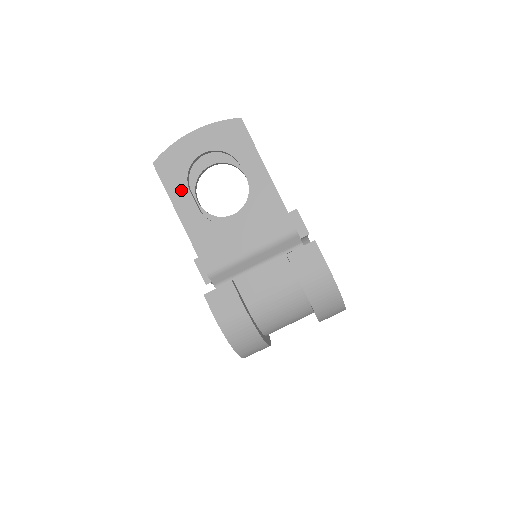
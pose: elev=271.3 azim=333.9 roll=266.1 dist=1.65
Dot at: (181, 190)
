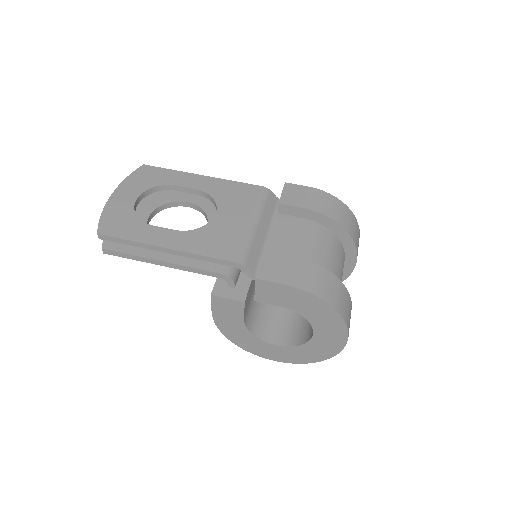
Dot at: (145, 231)
